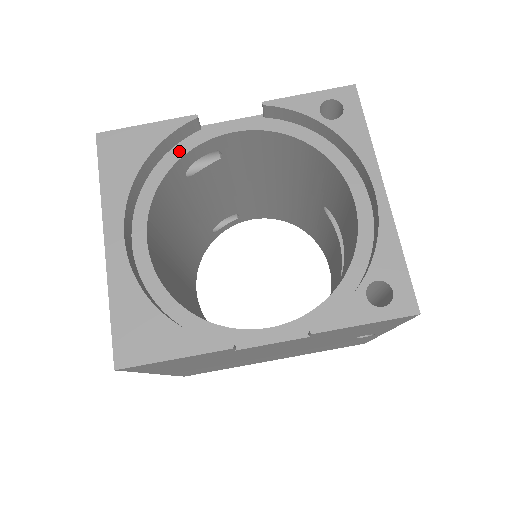
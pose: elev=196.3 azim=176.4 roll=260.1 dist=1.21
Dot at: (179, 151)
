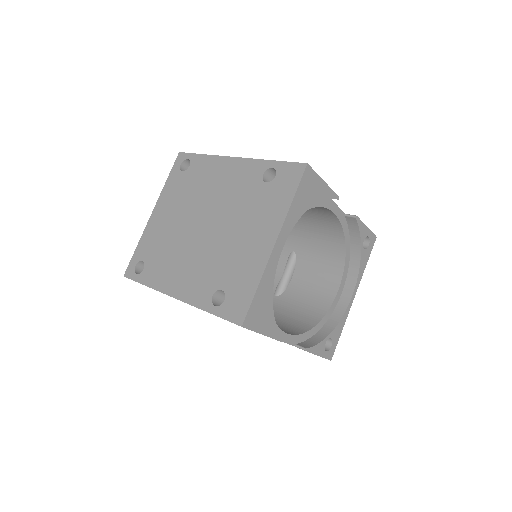
Dot at: occluded
